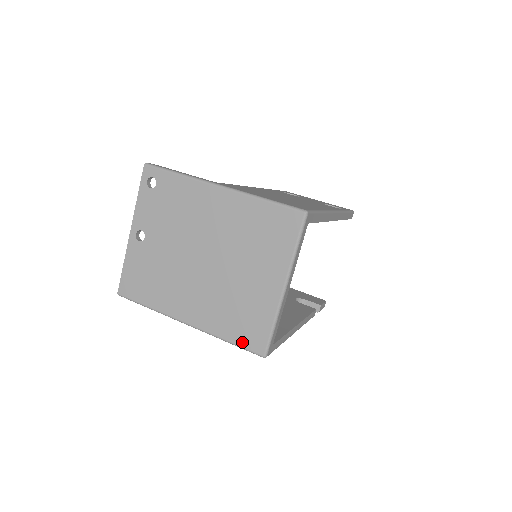
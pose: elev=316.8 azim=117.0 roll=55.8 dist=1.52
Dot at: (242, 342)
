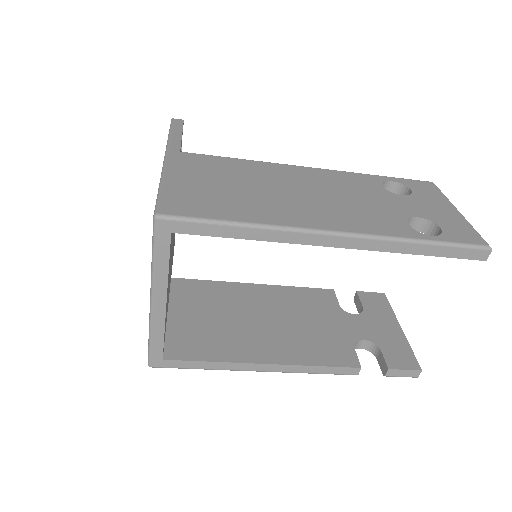
Dot at: occluded
